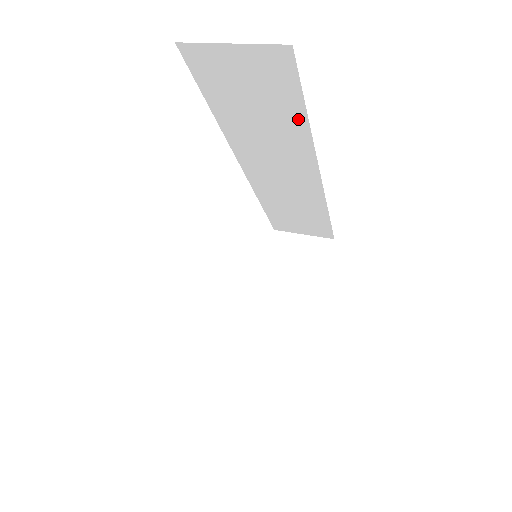
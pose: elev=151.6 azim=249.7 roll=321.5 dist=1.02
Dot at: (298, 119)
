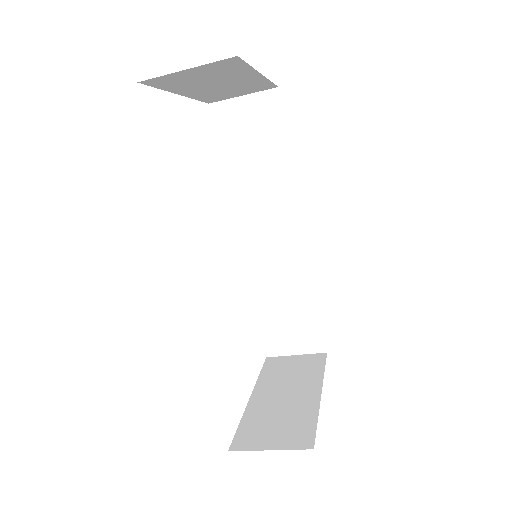
Dot at: (284, 158)
